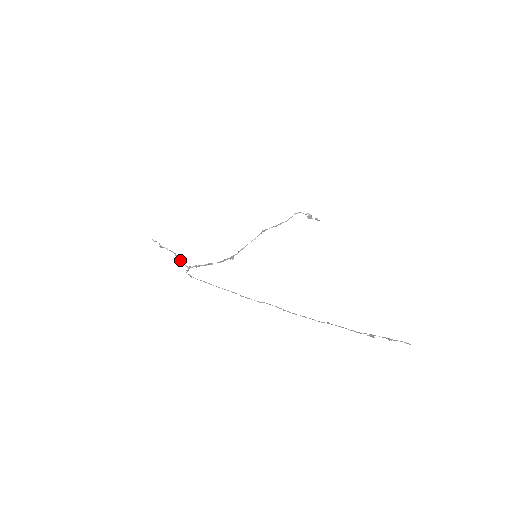
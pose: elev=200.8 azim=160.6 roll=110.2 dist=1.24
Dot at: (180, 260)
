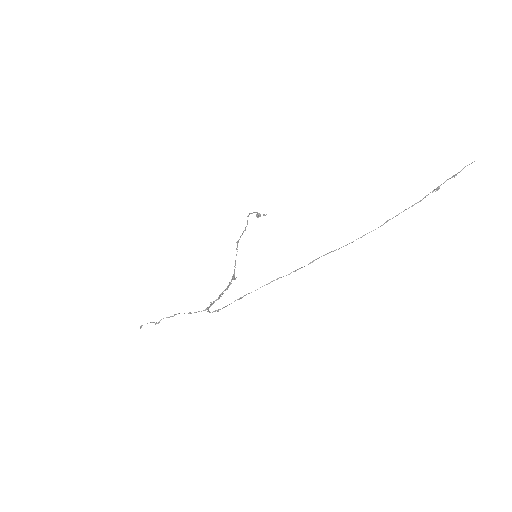
Dot at: (190, 313)
